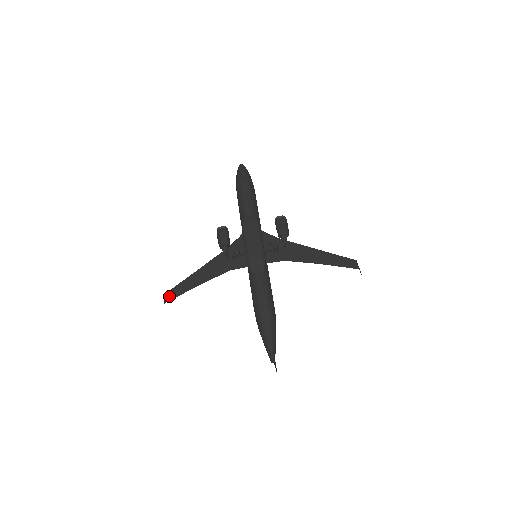
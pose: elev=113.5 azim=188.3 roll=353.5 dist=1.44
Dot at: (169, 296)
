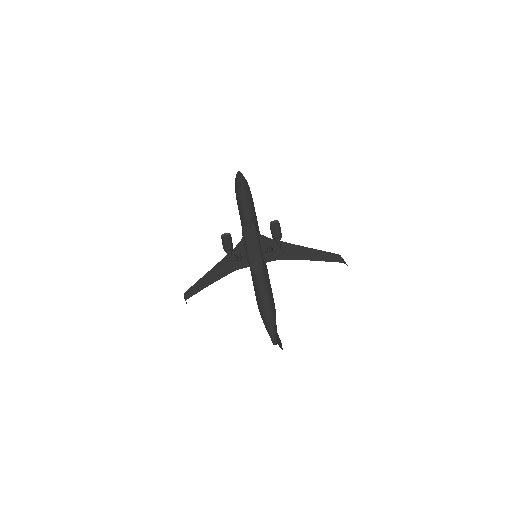
Dot at: (188, 294)
